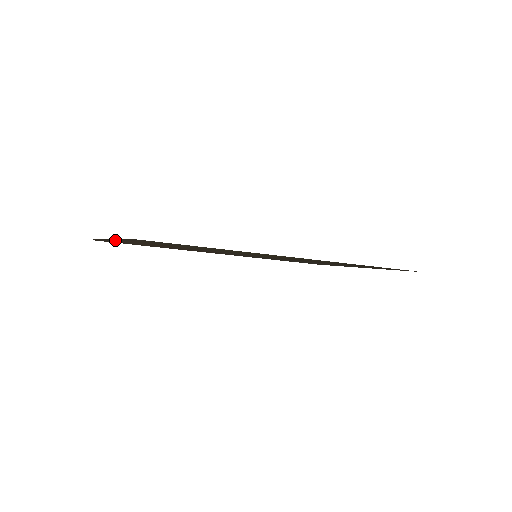
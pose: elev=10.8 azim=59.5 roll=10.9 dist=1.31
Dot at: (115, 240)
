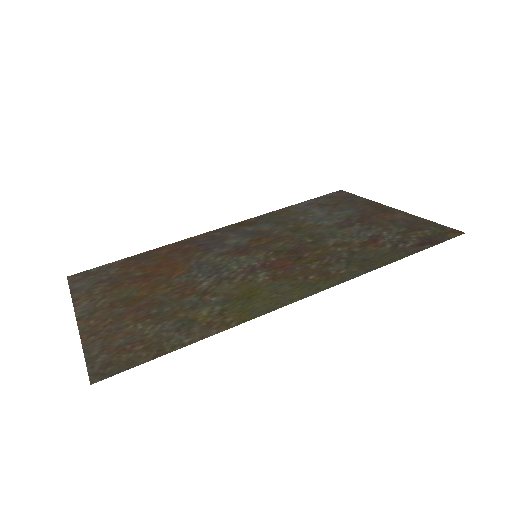
Dot at: (89, 314)
